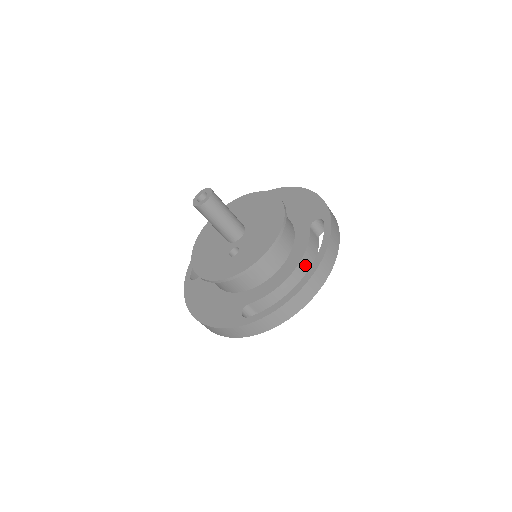
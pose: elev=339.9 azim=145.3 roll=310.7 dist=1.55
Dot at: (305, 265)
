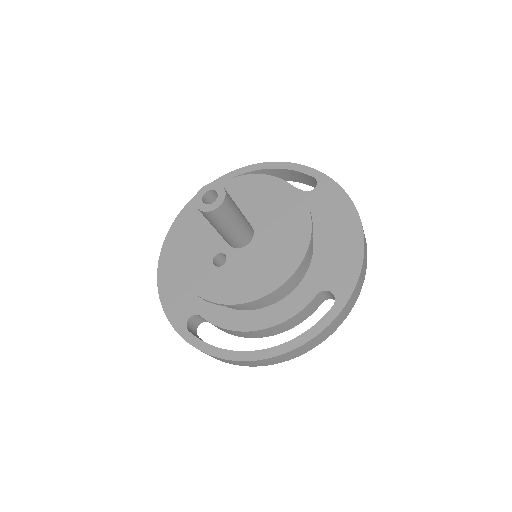
Dot at: (278, 328)
